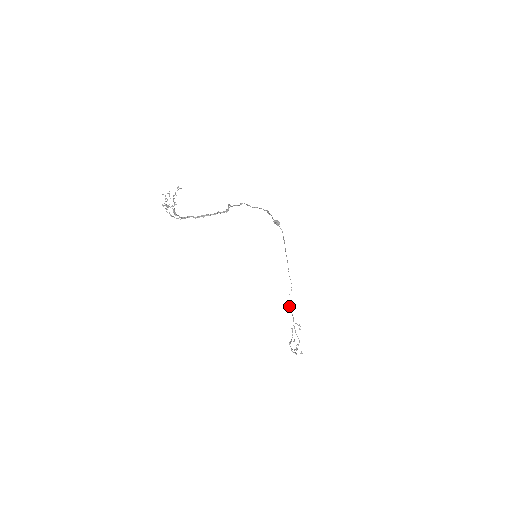
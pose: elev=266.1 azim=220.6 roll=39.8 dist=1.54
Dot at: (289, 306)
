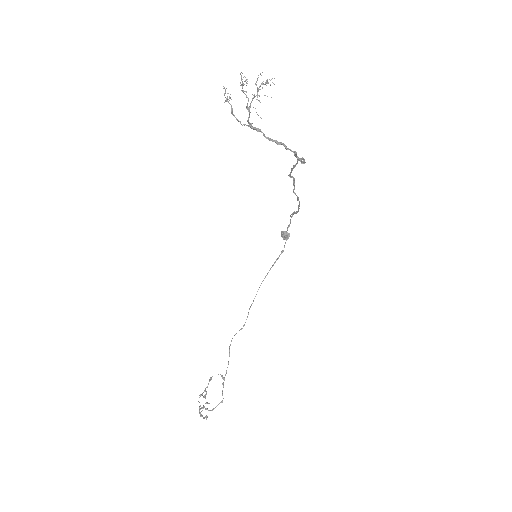
Dot at: (229, 347)
